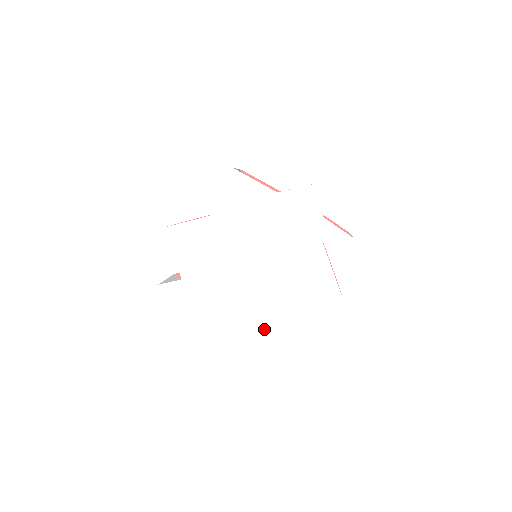
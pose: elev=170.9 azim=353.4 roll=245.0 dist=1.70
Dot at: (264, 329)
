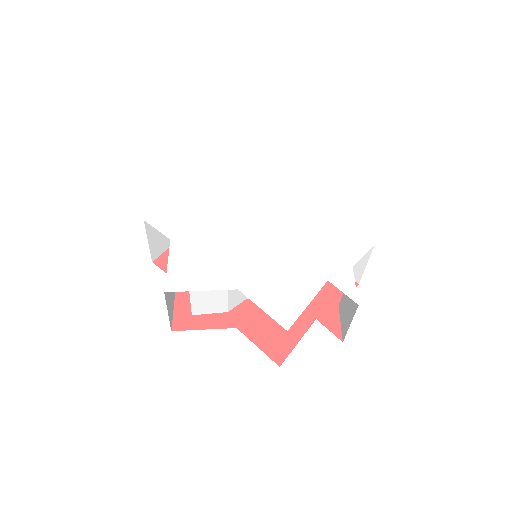
Dot at: (189, 276)
